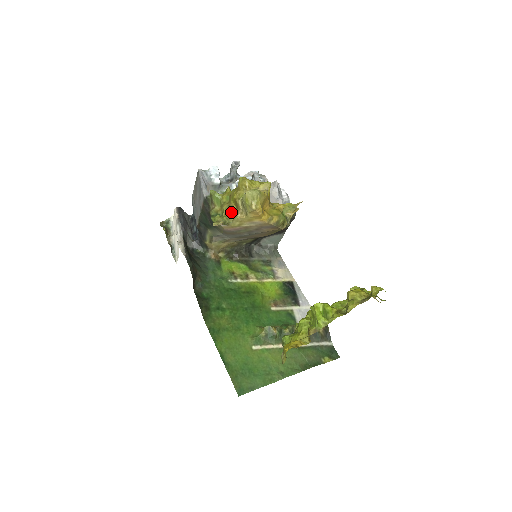
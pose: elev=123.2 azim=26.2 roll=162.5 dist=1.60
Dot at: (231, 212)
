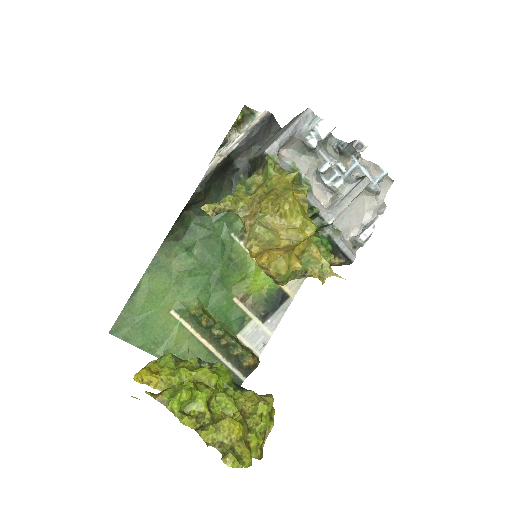
Dot at: (253, 206)
